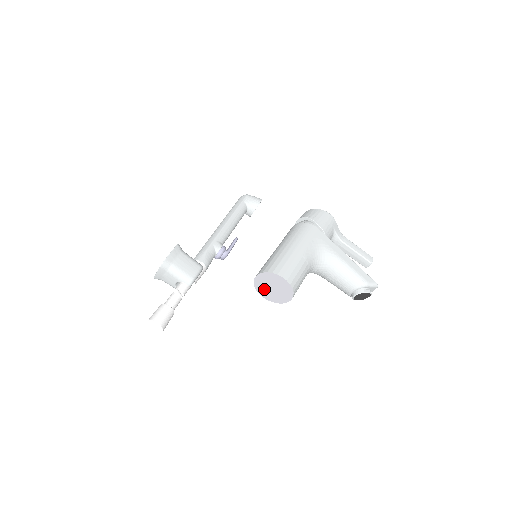
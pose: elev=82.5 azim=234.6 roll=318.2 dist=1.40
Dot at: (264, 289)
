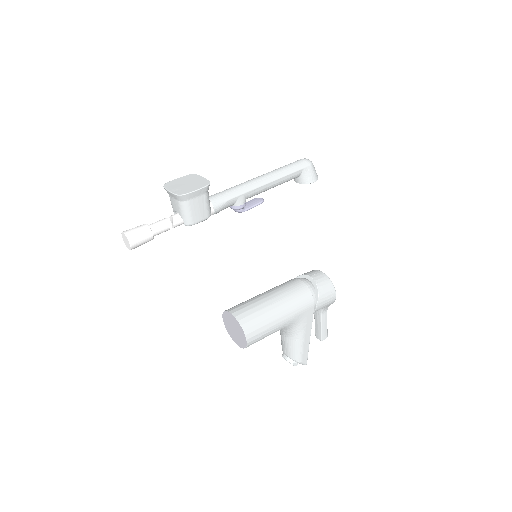
Dot at: (228, 320)
